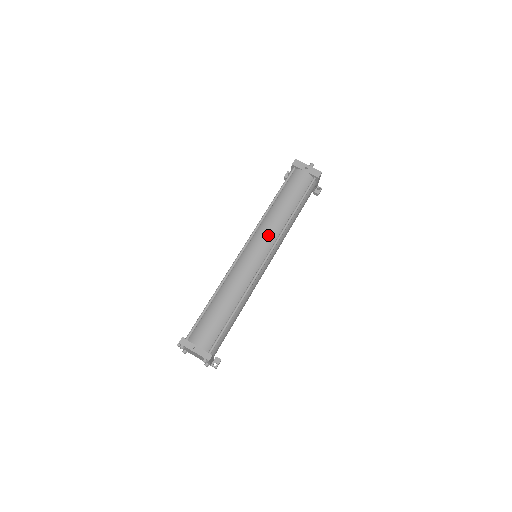
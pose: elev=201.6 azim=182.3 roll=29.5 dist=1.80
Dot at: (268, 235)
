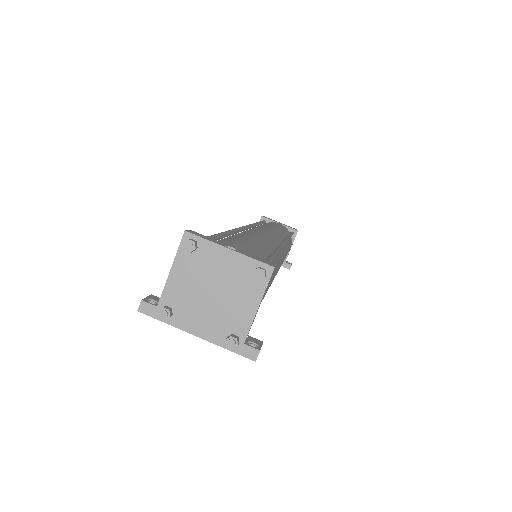
Dot at: (272, 230)
